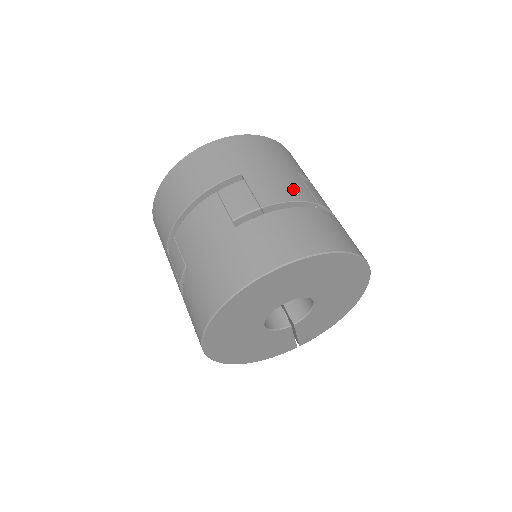
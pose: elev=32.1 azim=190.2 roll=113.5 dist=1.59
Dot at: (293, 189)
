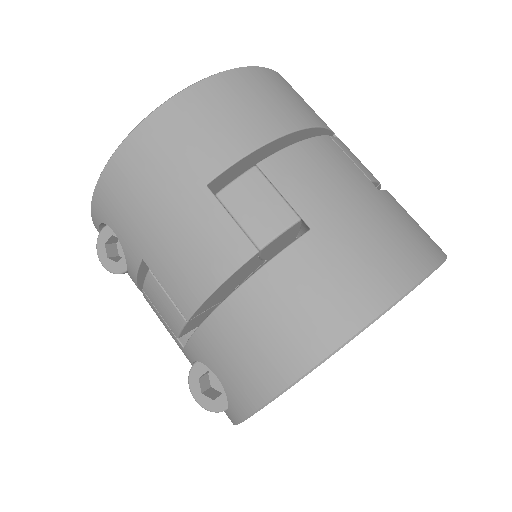
Dot at: occluded
